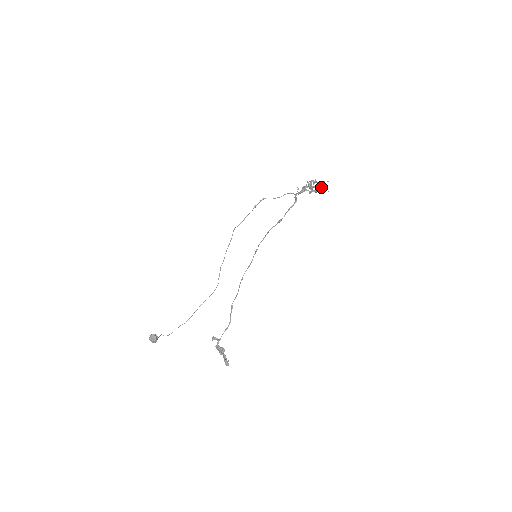
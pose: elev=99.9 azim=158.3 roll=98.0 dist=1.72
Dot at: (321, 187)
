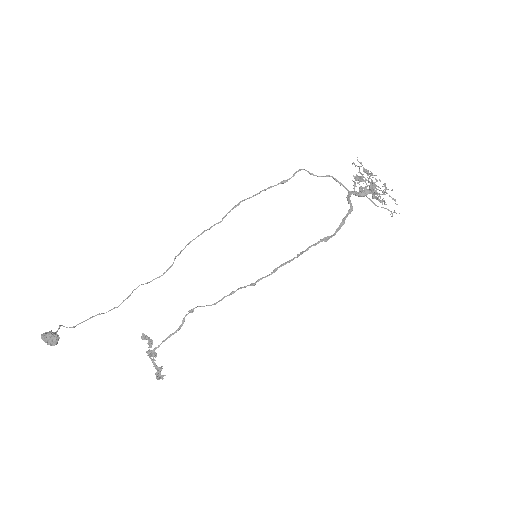
Dot at: occluded
